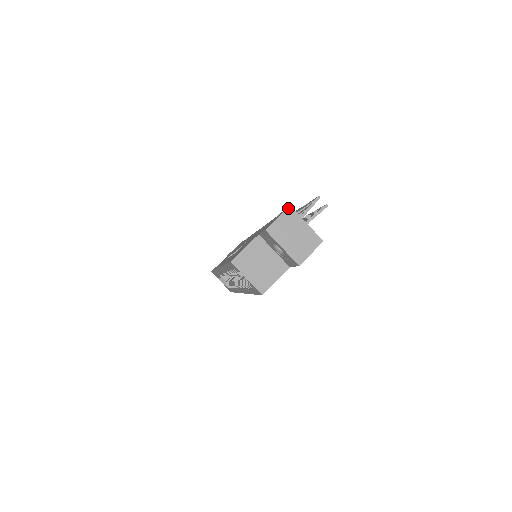
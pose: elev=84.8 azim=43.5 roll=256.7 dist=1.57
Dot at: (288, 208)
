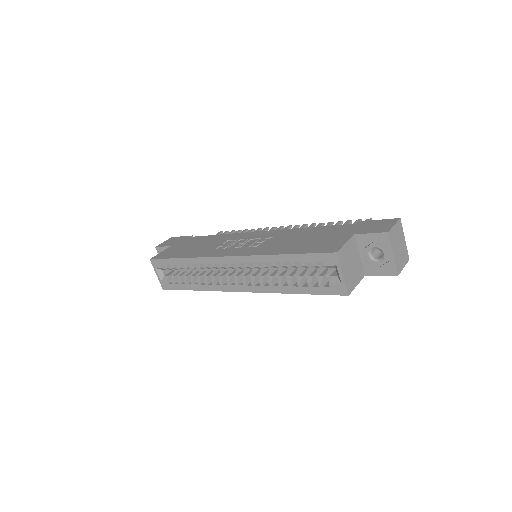
Dot at: (399, 219)
